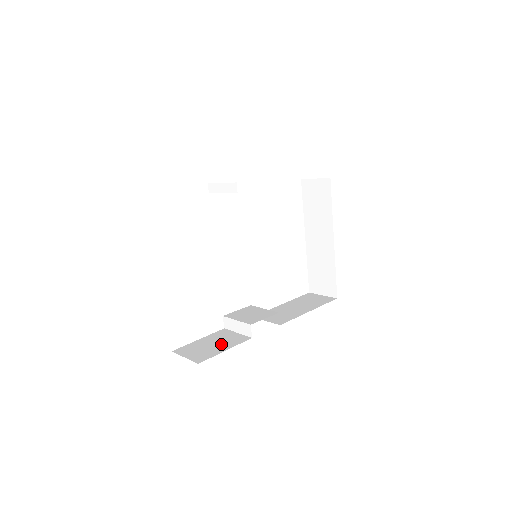
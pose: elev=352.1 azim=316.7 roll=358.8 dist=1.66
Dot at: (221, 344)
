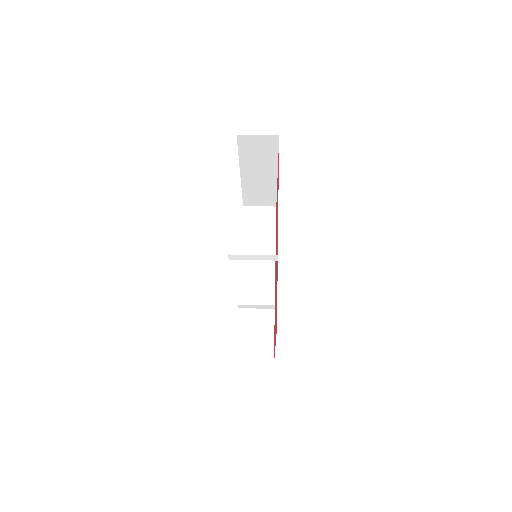
Dot at: (262, 332)
